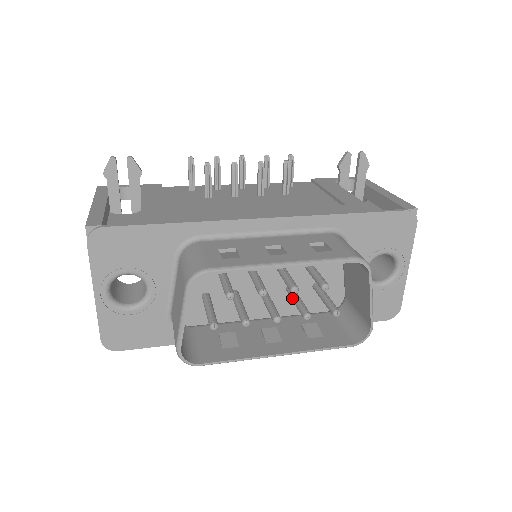
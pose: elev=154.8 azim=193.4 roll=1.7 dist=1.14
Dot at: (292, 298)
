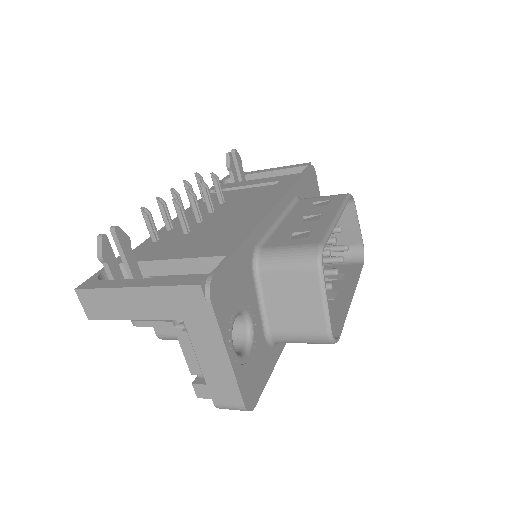
Dot at: occluded
